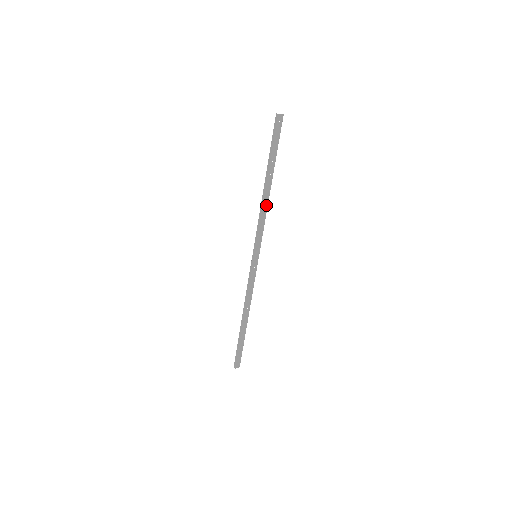
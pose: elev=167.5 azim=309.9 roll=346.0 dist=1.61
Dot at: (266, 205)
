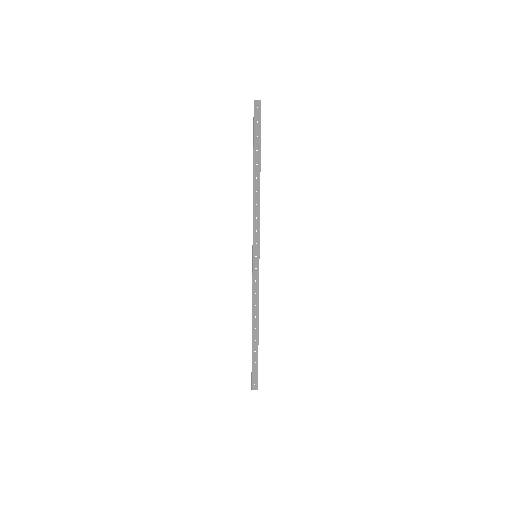
Dot at: (258, 198)
